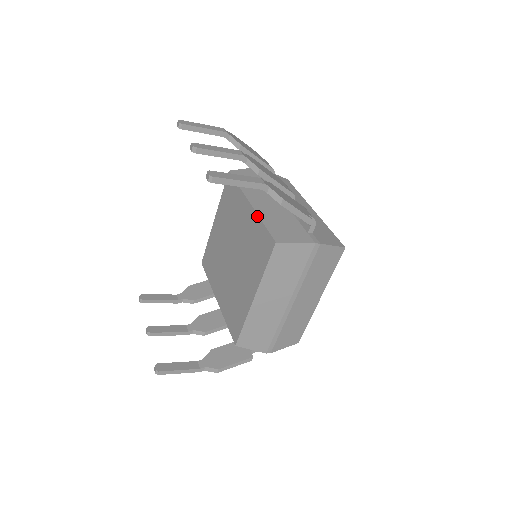
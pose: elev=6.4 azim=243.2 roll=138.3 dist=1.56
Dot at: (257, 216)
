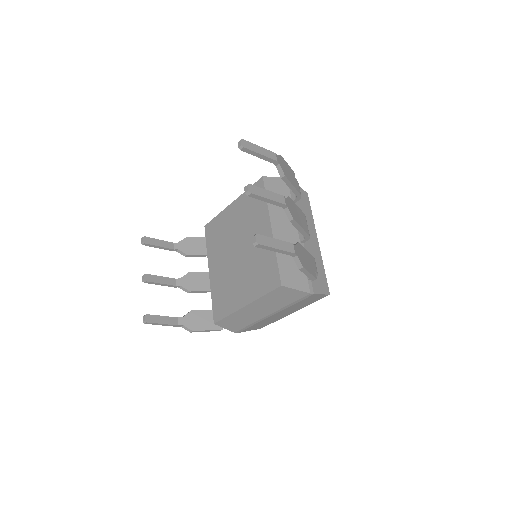
Dot at: occluded
